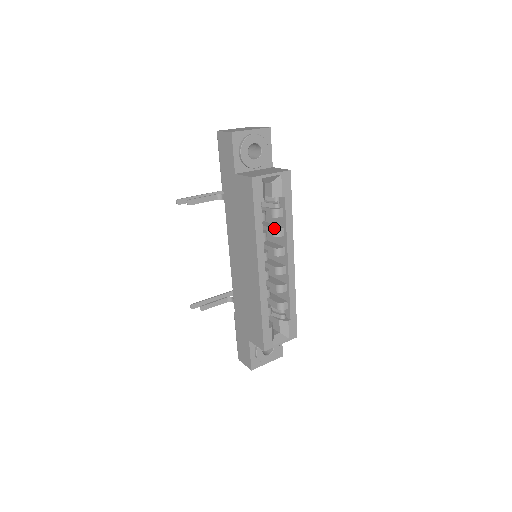
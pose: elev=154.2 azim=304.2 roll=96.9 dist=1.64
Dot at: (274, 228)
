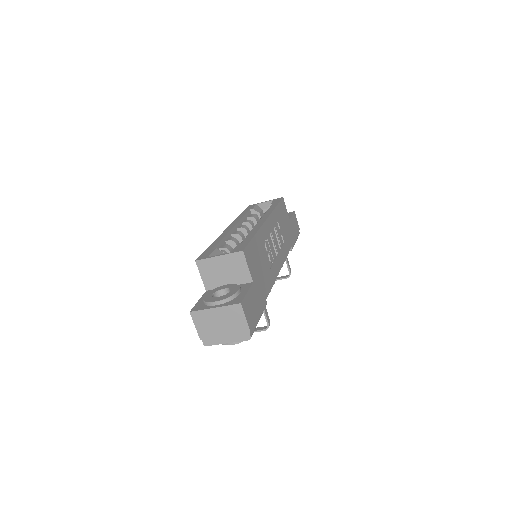
Dot at: occluded
